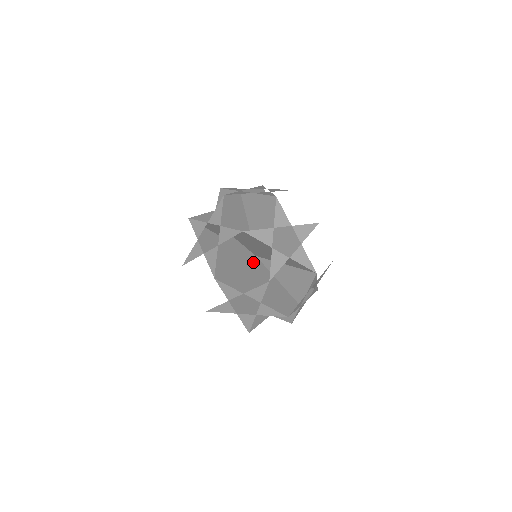
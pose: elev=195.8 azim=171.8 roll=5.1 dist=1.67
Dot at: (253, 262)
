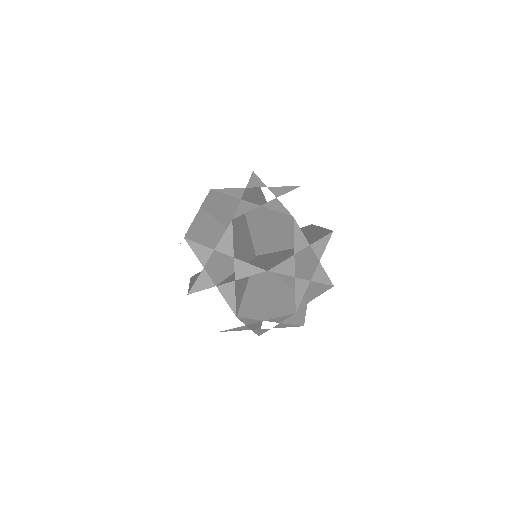
Dot at: occluded
